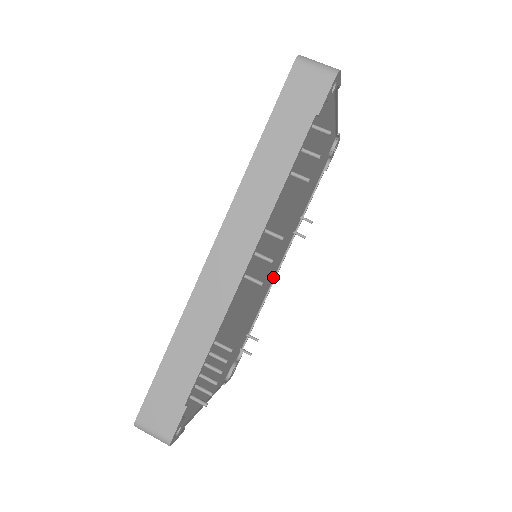
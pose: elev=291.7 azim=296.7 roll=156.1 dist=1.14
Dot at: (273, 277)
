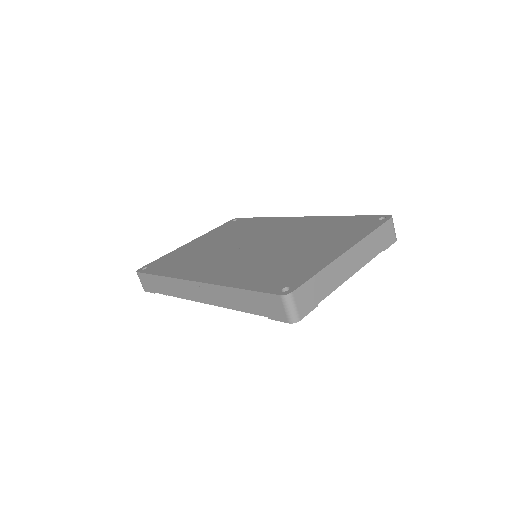
Dot at: occluded
